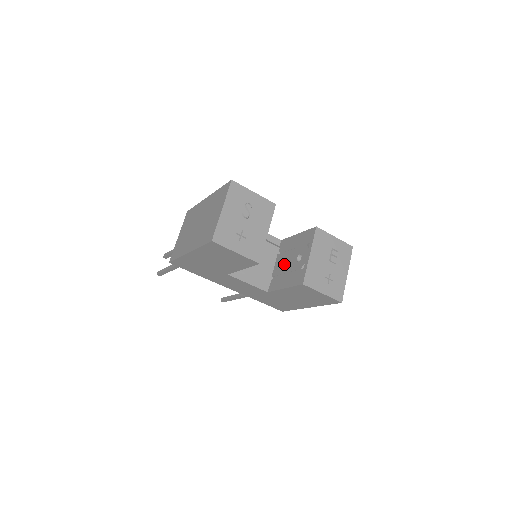
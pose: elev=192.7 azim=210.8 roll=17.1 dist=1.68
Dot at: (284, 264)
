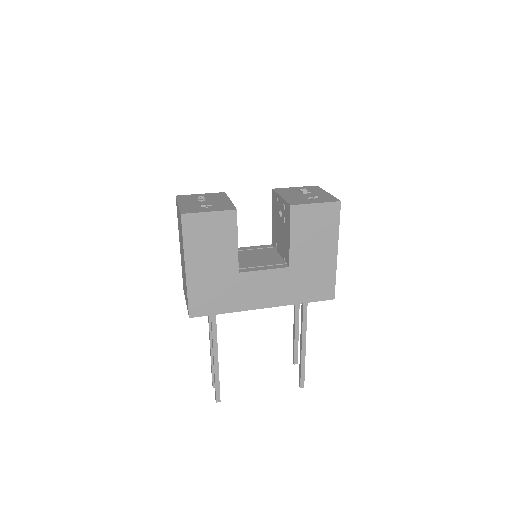
Dot at: (280, 238)
